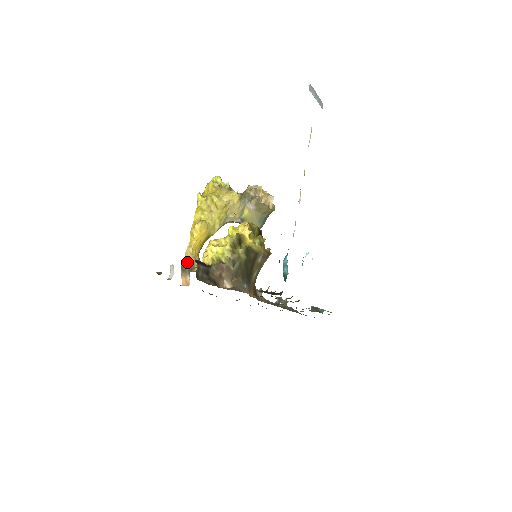
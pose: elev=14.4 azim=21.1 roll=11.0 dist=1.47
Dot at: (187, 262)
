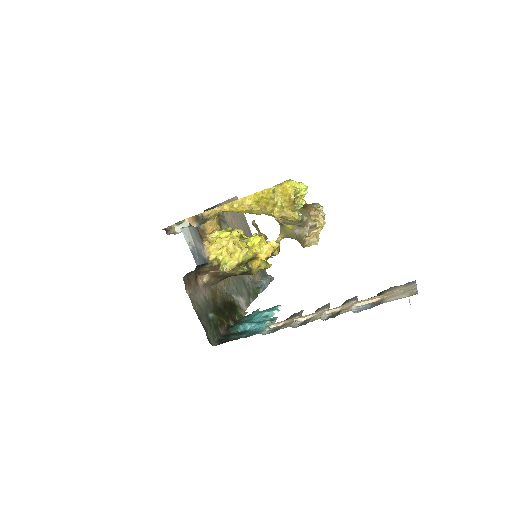
Dot at: (205, 217)
